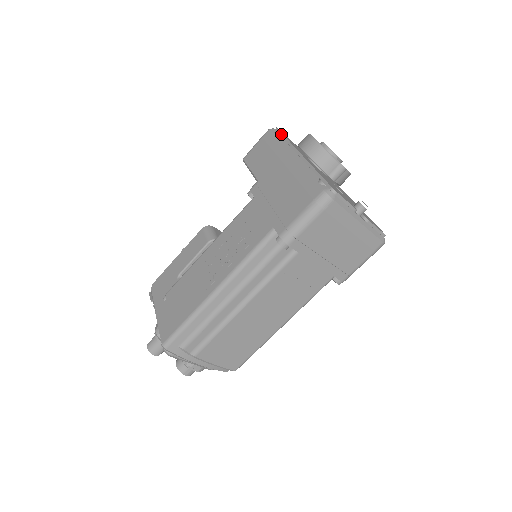
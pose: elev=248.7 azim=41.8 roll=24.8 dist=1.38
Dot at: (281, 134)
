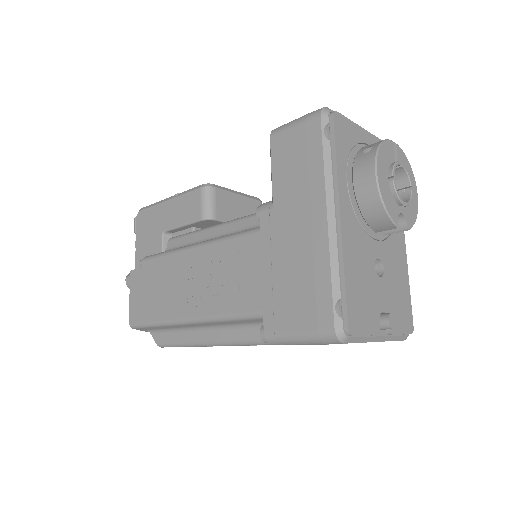
Dot at: (333, 139)
